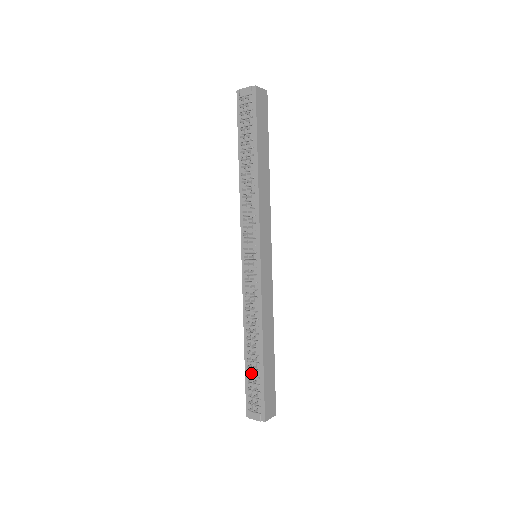
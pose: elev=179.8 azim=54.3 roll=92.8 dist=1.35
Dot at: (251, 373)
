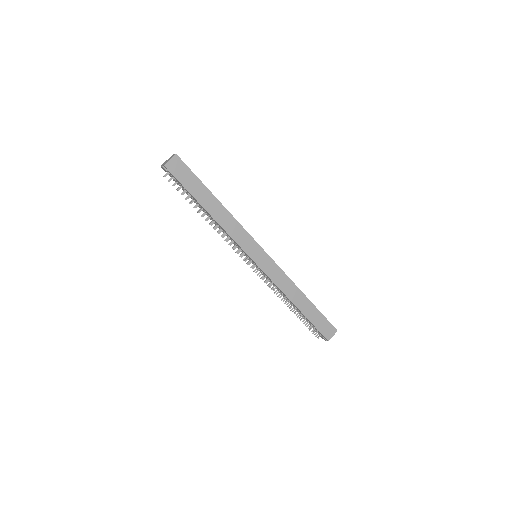
Dot at: (303, 318)
